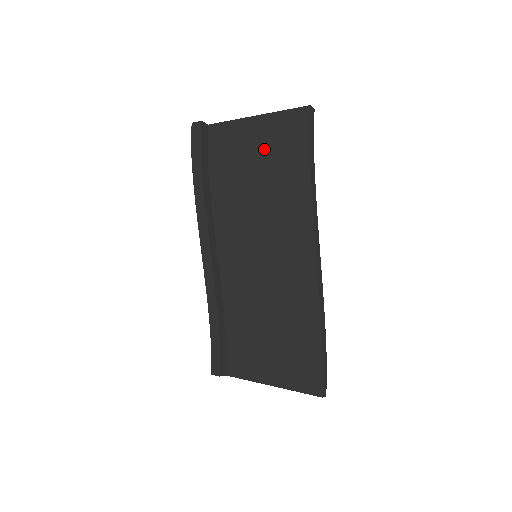
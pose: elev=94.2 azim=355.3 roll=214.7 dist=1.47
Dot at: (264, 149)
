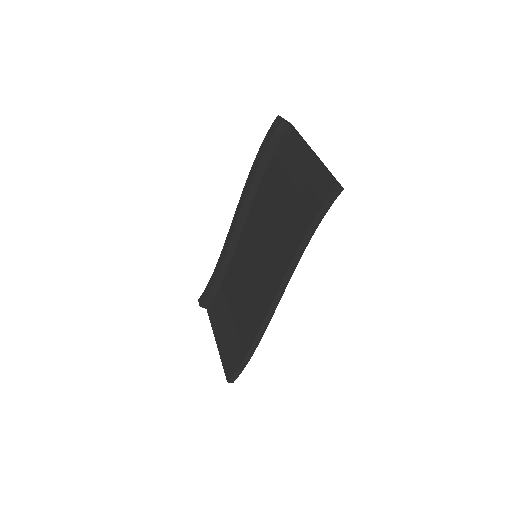
Dot at: (297, 187)
